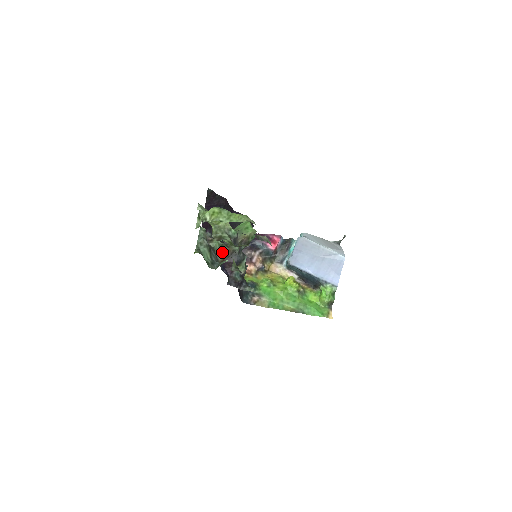
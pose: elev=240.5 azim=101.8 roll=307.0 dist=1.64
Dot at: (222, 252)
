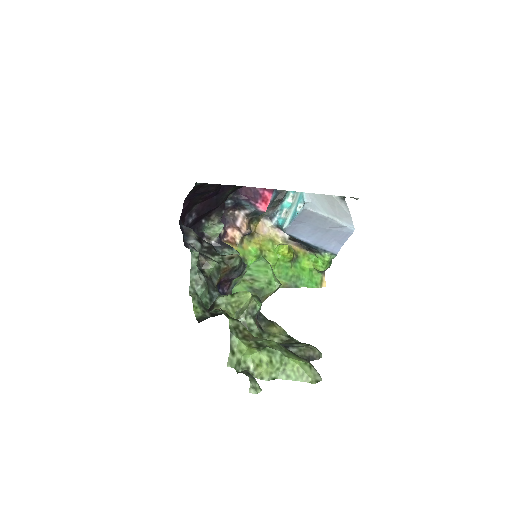
Dot at: (219, 273)
